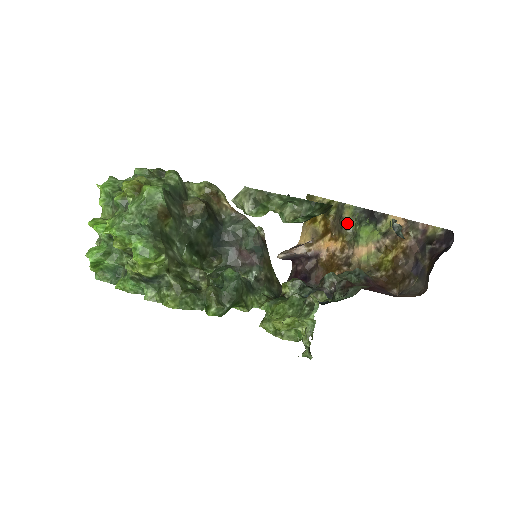
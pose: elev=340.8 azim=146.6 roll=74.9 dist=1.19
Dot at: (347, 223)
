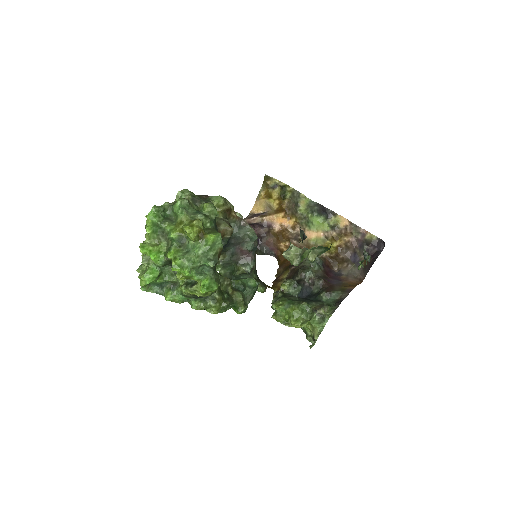
Dot at: (302, 210)
